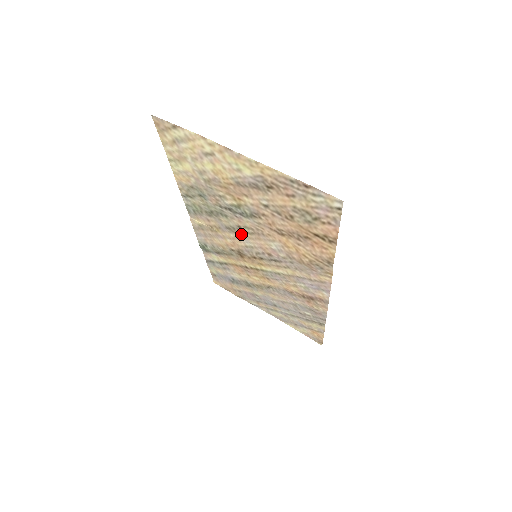
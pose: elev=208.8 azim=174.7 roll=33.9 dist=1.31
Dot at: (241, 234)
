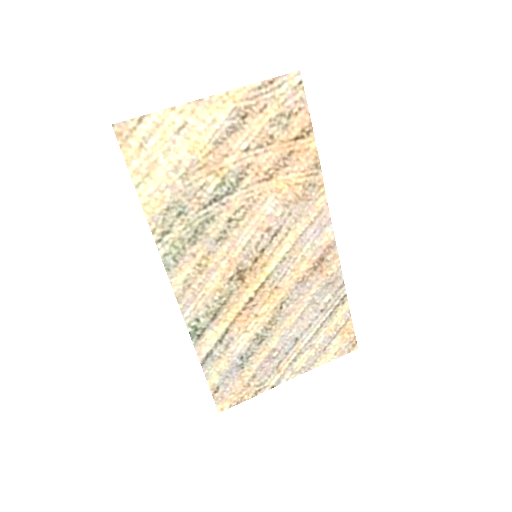
Dot at: (234, 232)
